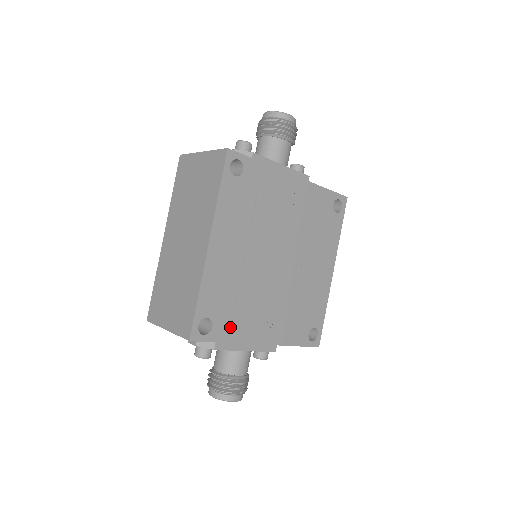
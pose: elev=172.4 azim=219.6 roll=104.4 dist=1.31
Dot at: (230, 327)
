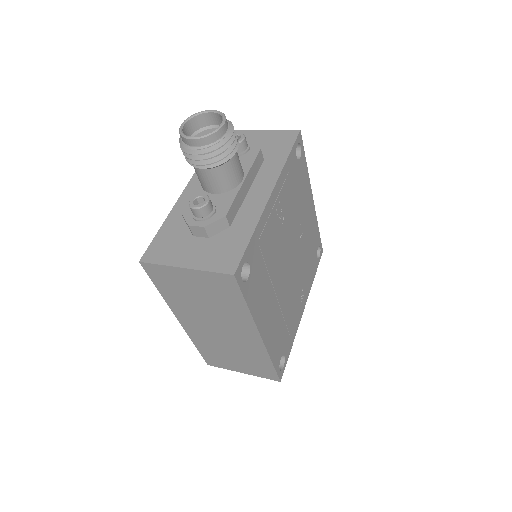
Dot at: (290, 338)
